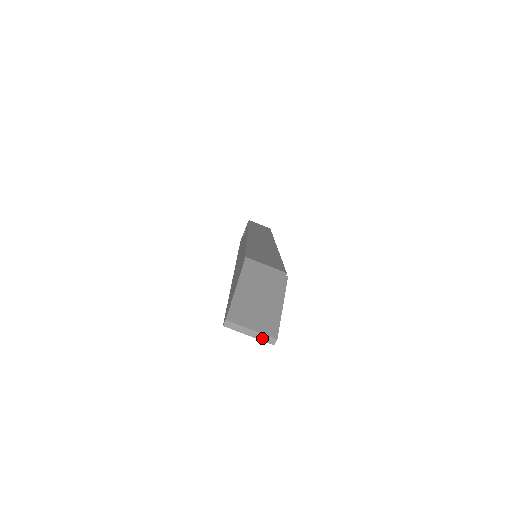
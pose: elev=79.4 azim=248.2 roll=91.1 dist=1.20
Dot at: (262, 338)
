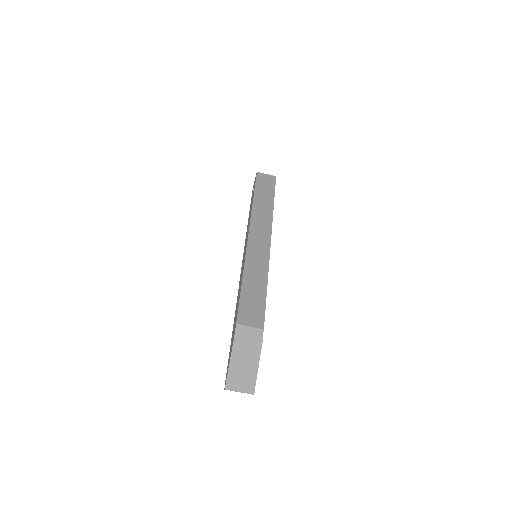
Dot at: occluded
